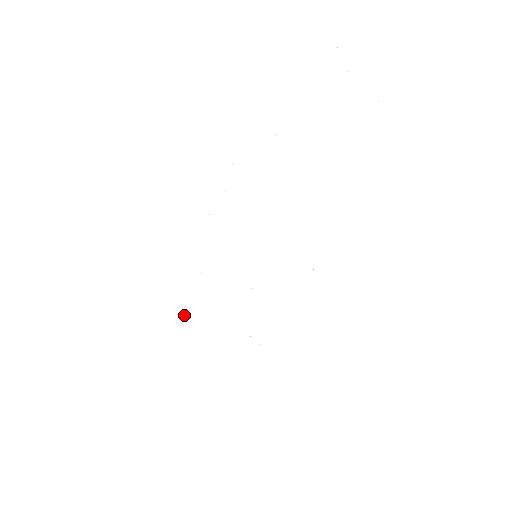
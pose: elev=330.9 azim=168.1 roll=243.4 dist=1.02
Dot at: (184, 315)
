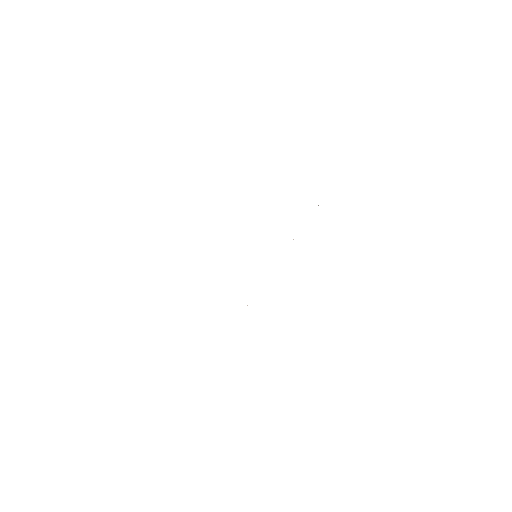
Dot at: occluded
